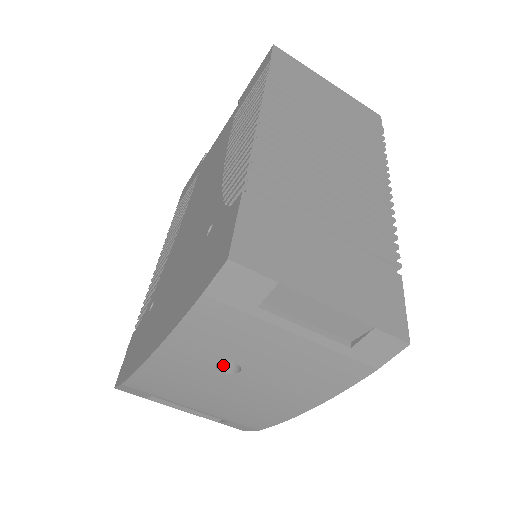
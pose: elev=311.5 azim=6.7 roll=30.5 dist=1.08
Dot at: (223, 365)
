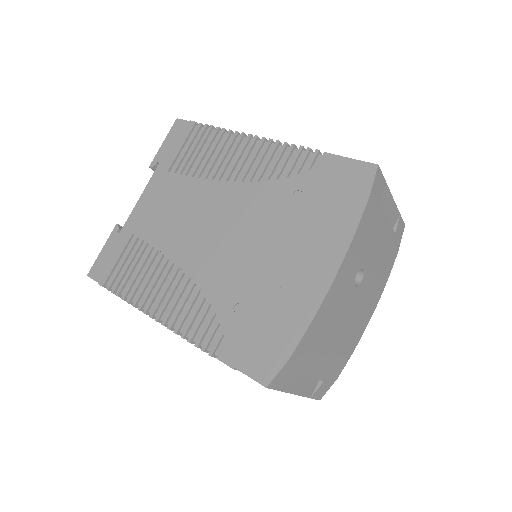
Dot at: occluded
